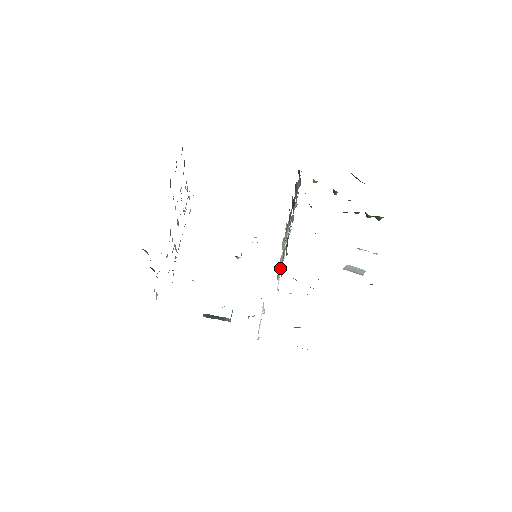
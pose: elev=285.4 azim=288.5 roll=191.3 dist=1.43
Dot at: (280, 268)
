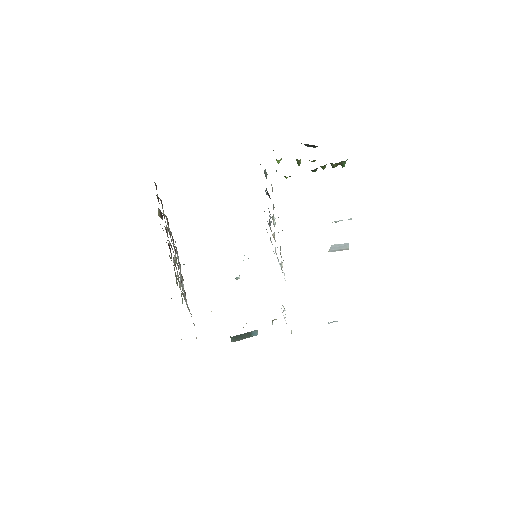
Dot at: occluded
